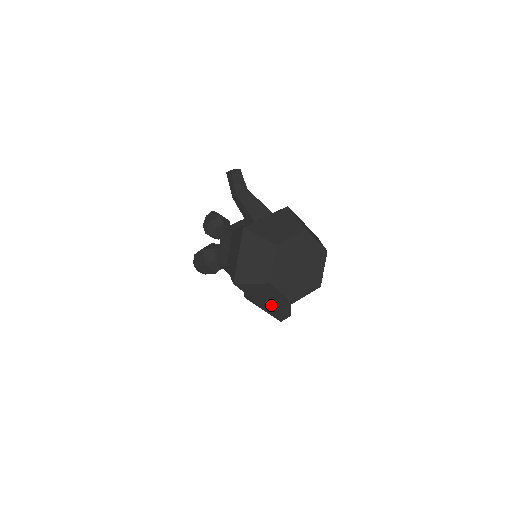
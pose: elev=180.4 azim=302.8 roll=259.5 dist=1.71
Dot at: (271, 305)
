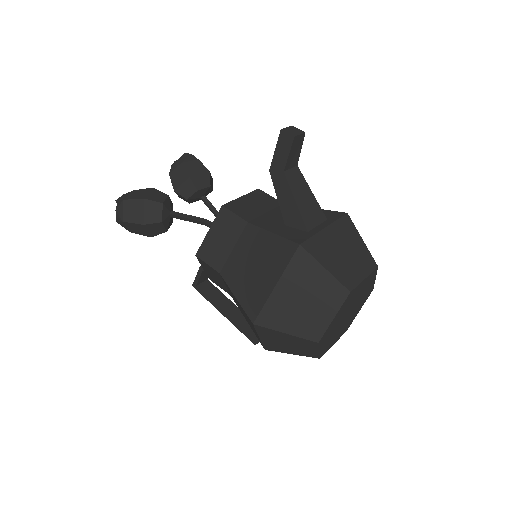
Dot at: (281, 349)
